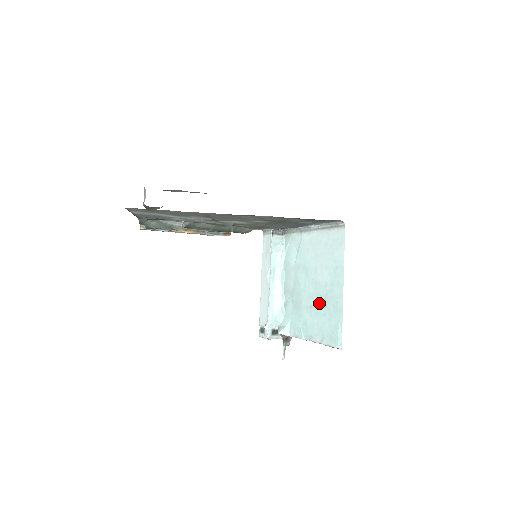
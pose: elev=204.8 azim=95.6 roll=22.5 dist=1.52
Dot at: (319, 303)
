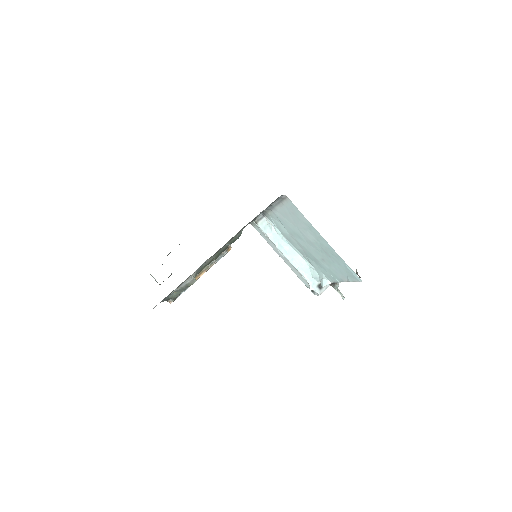
Dot at: (324, 255)
